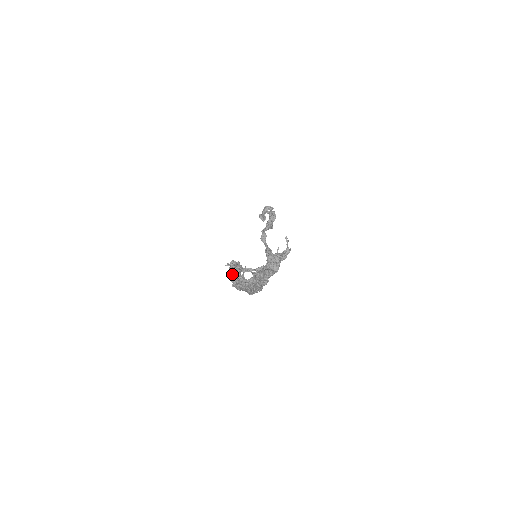
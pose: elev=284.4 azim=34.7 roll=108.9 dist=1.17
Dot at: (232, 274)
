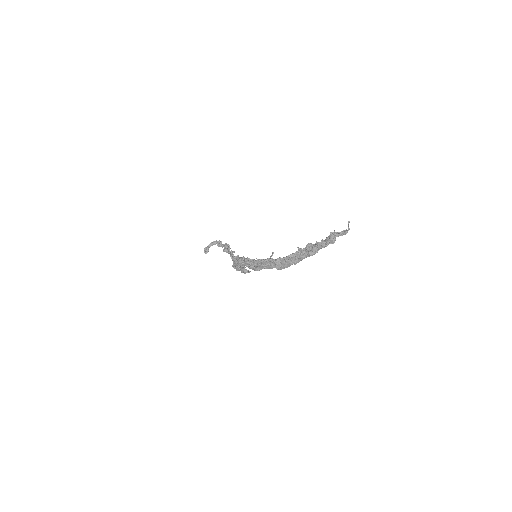
Dot at: occluded
